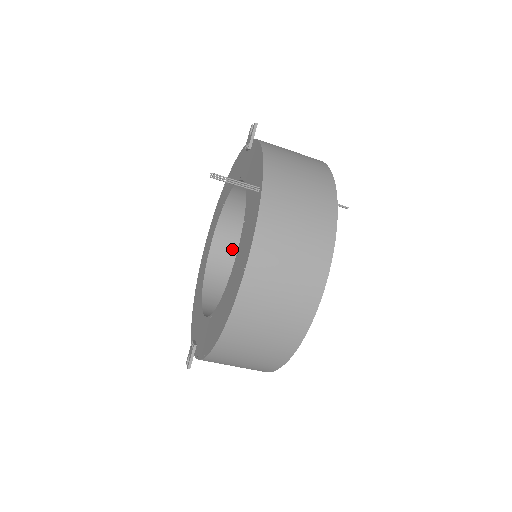
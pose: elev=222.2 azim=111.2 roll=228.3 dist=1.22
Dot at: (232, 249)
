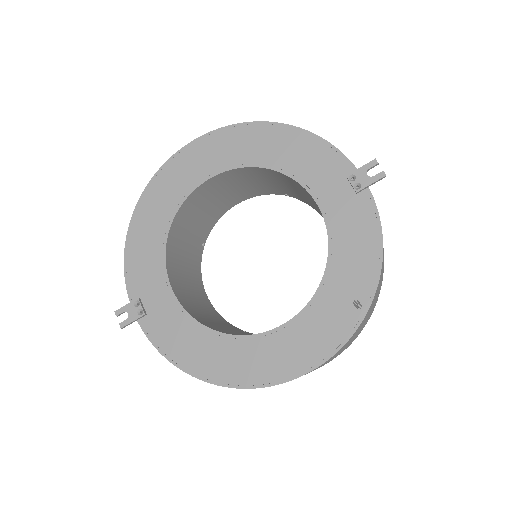
Dot at: (215, 191)
